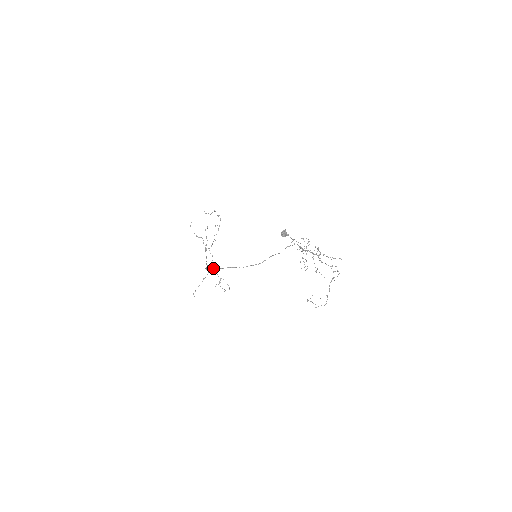
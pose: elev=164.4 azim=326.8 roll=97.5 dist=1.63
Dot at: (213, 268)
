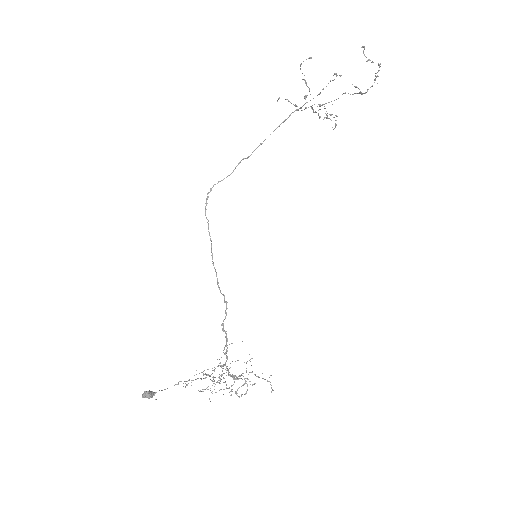
Dot at: occluded
